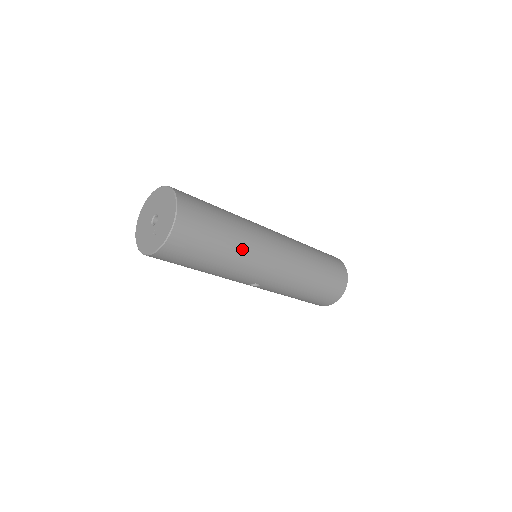
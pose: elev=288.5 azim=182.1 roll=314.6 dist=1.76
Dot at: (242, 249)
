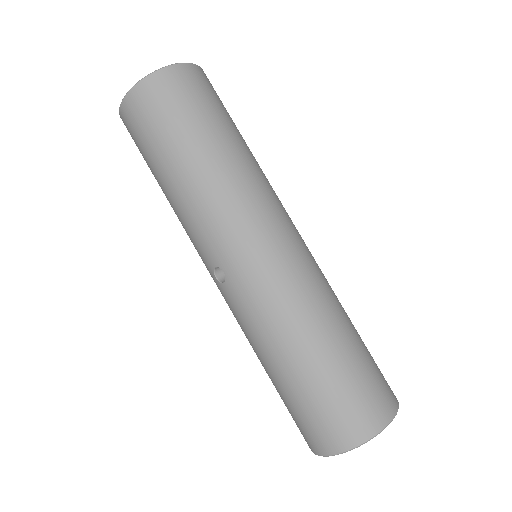
Dot at: (226, 177)
